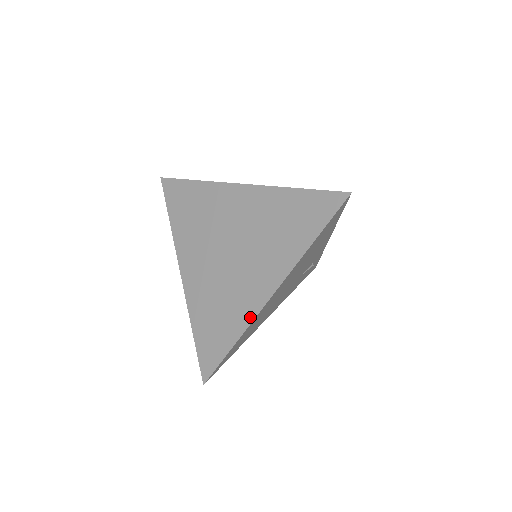
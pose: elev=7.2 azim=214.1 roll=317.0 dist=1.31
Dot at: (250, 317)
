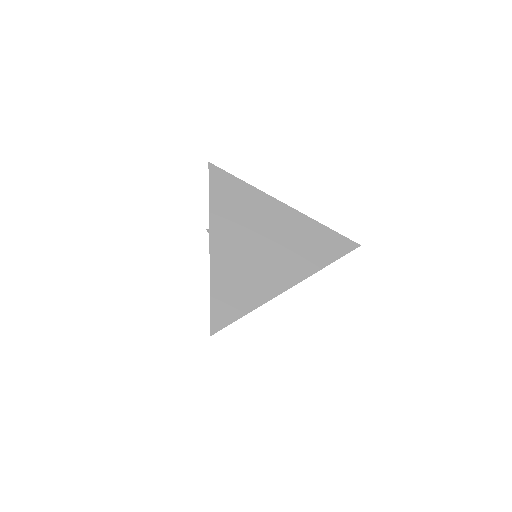
Dot at: (269, 296)
